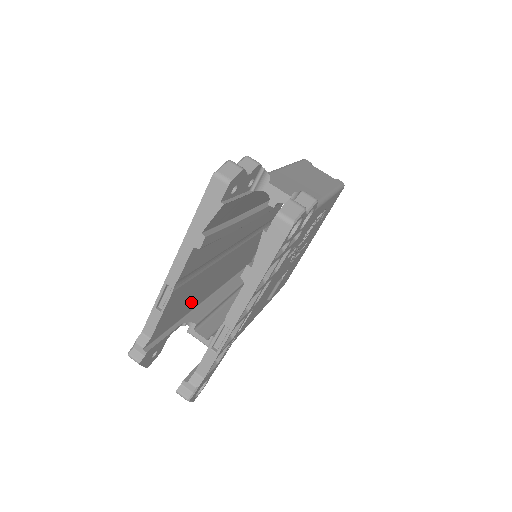
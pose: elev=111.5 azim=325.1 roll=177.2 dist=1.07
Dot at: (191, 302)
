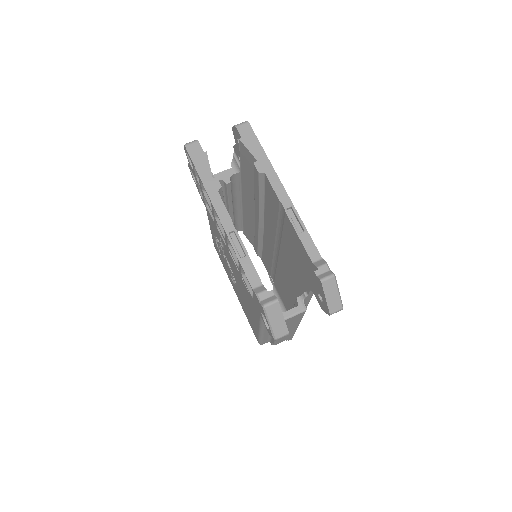
Dot at: occluded
